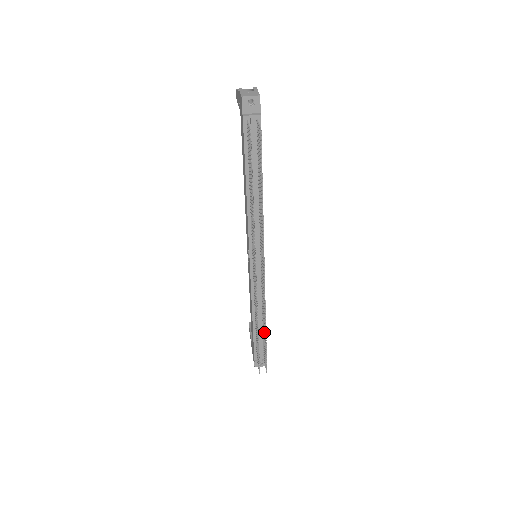
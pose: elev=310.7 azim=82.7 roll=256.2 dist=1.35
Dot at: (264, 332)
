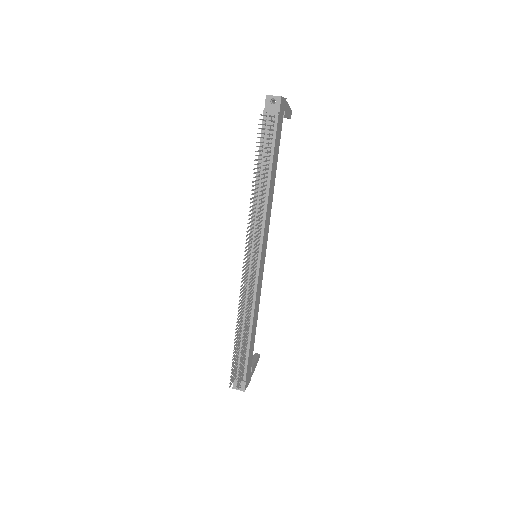
Dot at: (244, 338)
